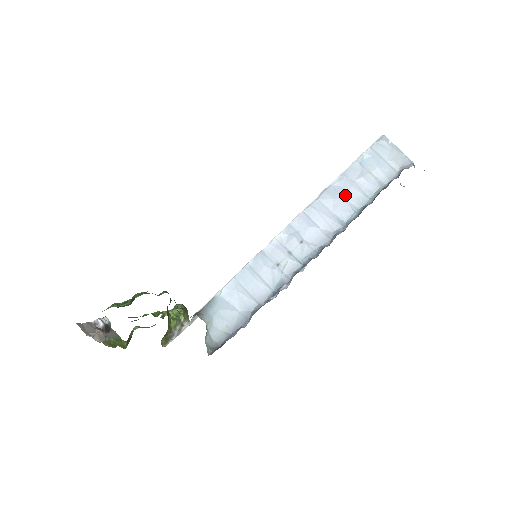
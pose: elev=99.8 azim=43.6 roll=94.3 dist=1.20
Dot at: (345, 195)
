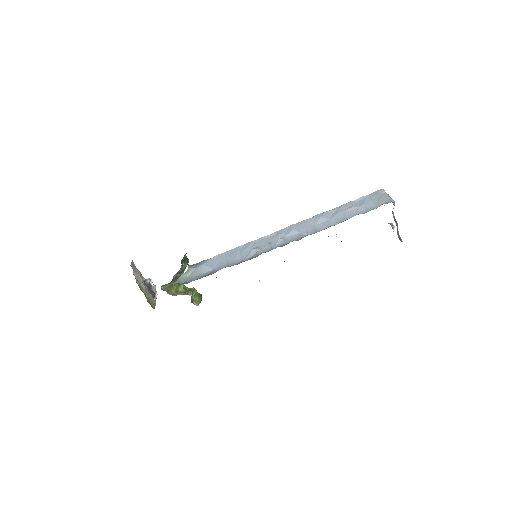
Dot at: (331, 217)
